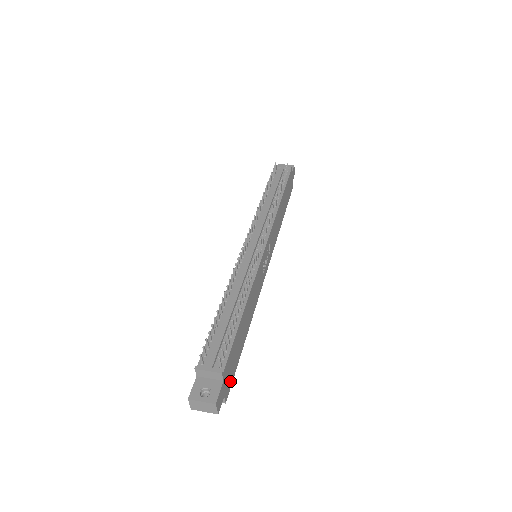
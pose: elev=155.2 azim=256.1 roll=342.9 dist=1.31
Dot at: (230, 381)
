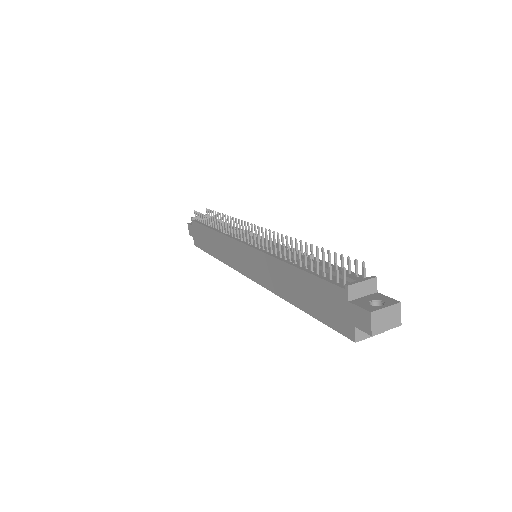
Dot at: occluded
